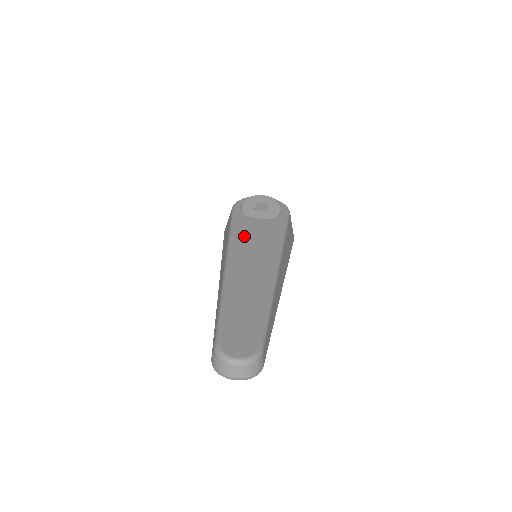
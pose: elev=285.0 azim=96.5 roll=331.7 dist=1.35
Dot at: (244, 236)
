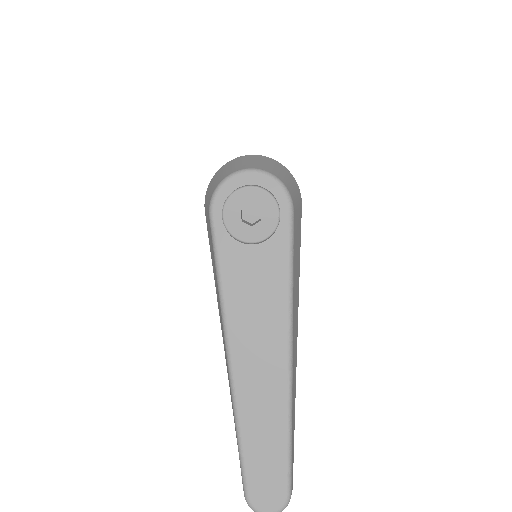
Dot at: (239, 297)
